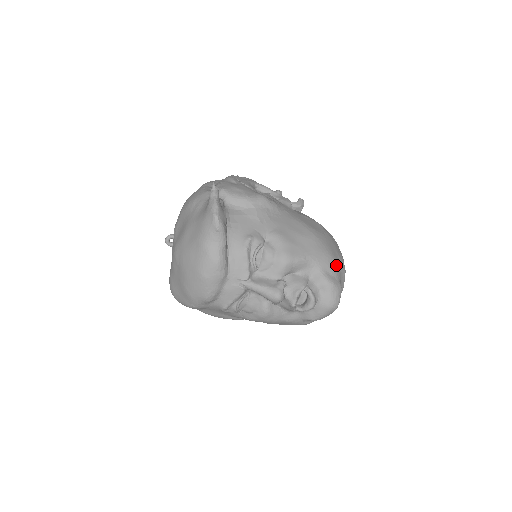
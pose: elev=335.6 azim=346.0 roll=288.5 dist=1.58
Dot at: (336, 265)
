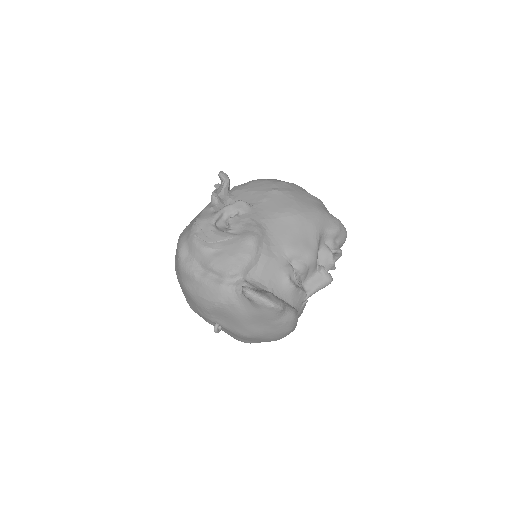
Dot at: (324, 212)
